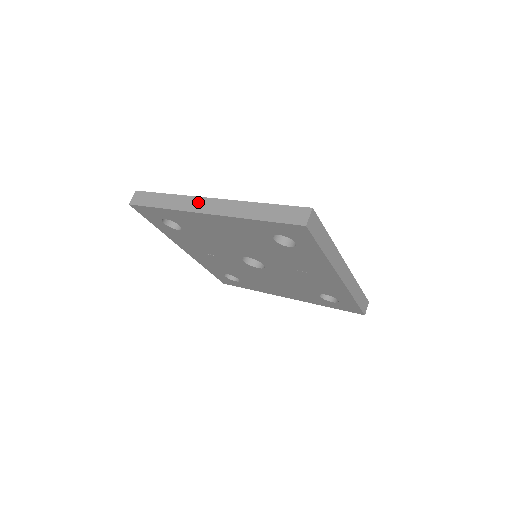
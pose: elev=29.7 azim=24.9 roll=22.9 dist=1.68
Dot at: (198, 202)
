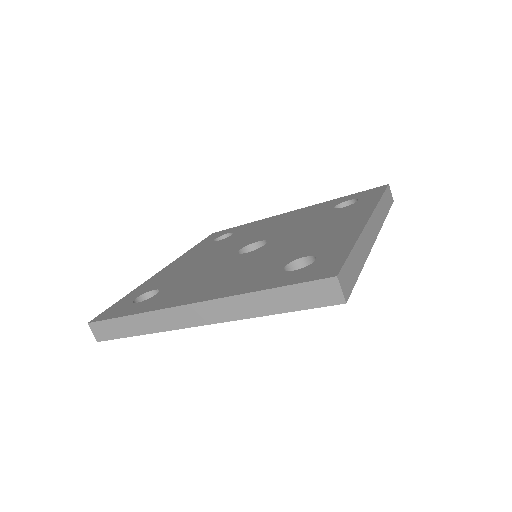
Dot at: (178, 315)
